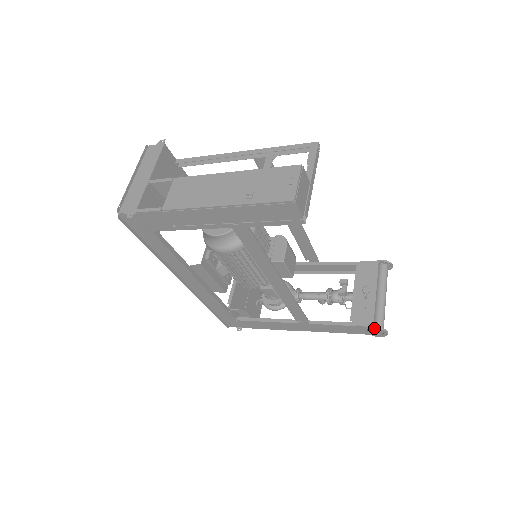
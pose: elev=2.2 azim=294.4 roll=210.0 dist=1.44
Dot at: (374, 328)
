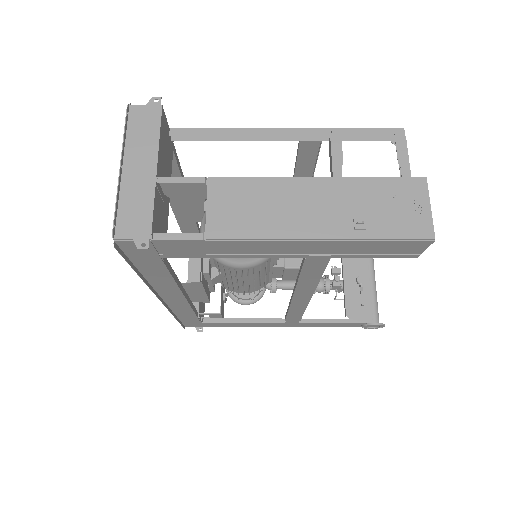
Dot at: (374, 324)
